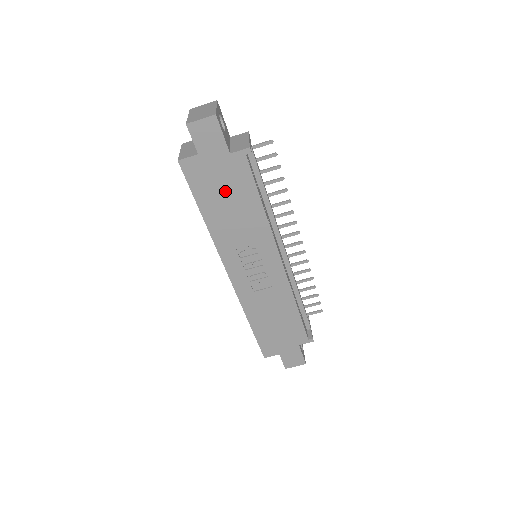
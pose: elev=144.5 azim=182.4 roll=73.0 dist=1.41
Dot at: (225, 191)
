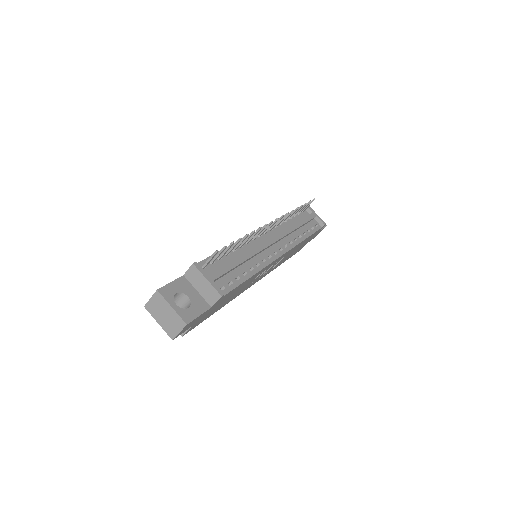
Dot at: (222, 302)
